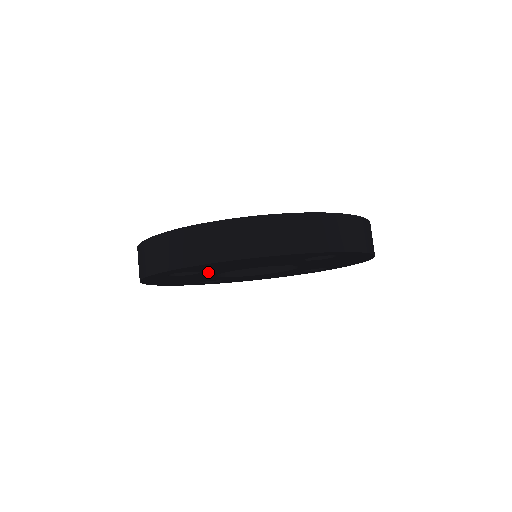
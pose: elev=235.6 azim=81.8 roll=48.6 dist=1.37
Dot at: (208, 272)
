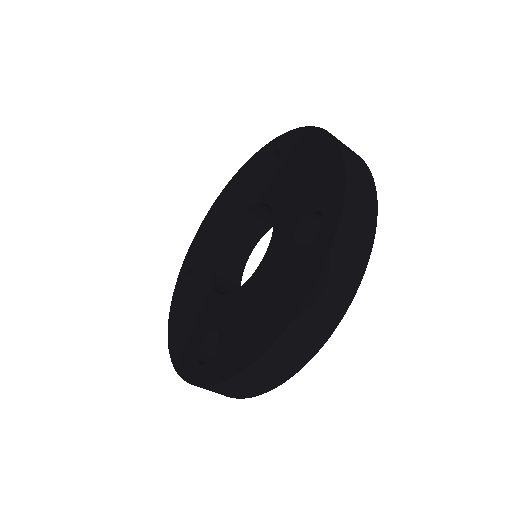
Dot at: occluded
